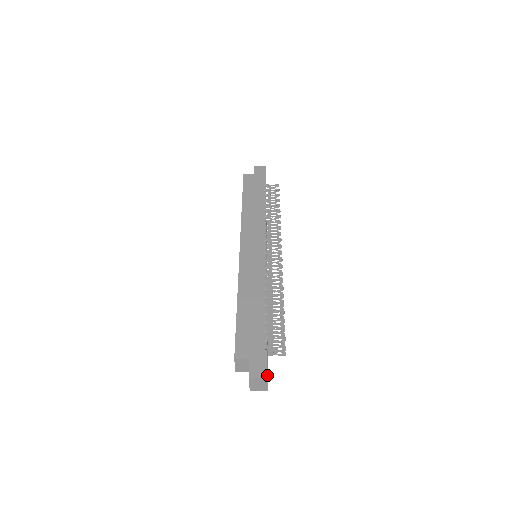
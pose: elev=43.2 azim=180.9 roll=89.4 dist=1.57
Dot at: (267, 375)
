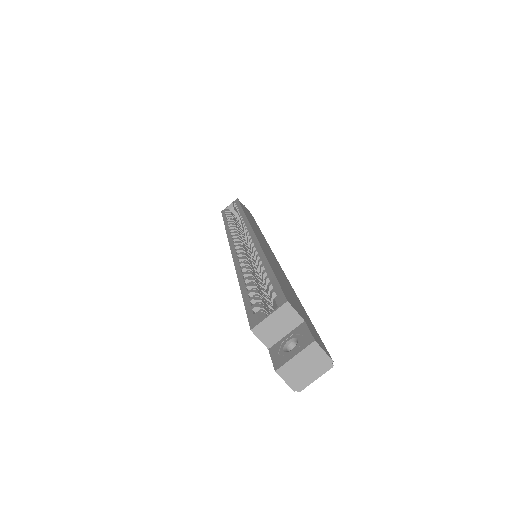
Dot at: (331, 360)
